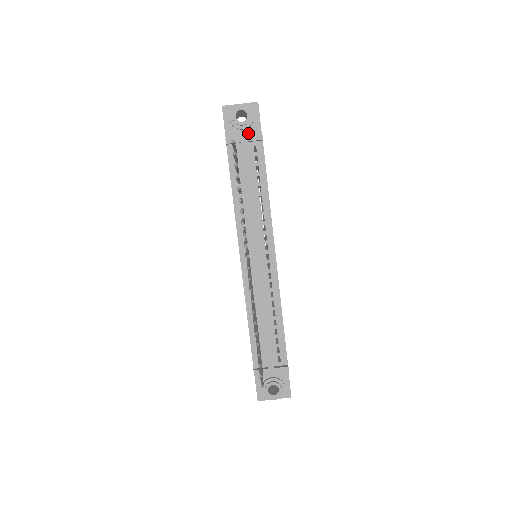
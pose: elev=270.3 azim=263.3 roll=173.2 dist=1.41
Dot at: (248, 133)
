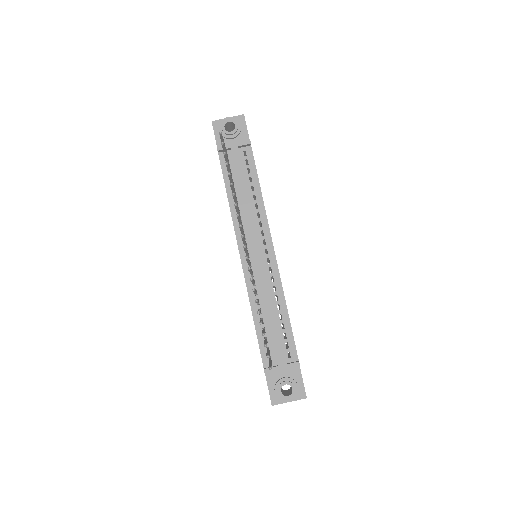
Dot at: occluded
